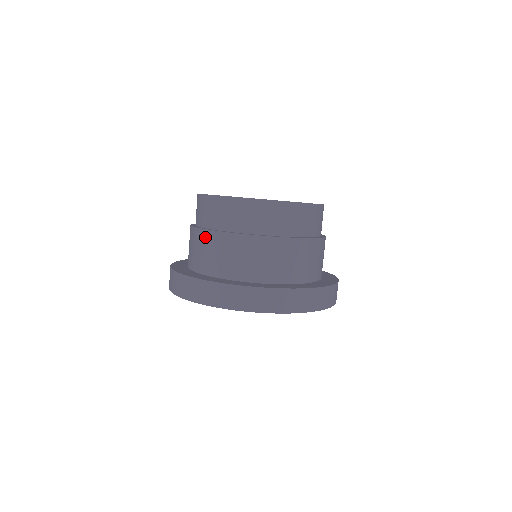
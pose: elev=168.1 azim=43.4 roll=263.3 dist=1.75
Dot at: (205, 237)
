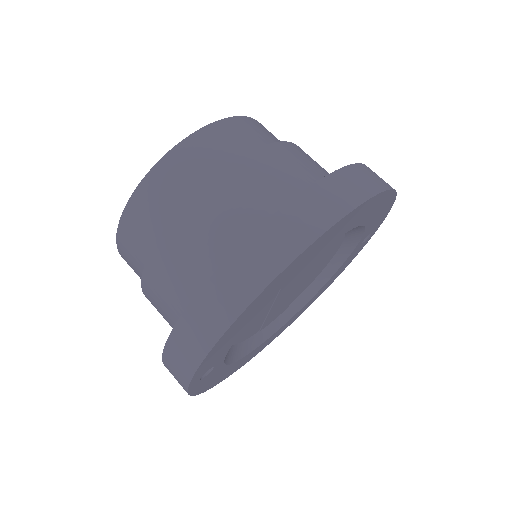
Dot at: (148, 294)
